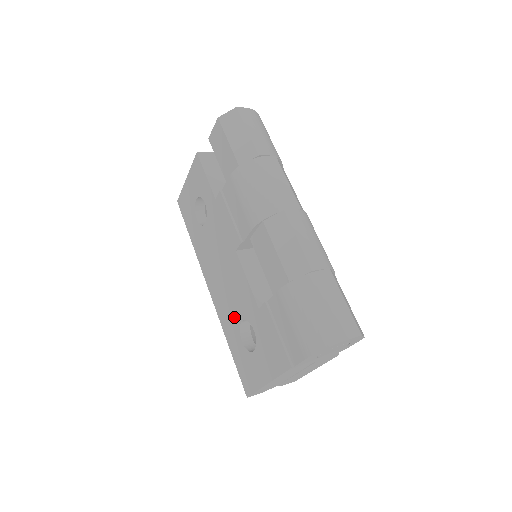
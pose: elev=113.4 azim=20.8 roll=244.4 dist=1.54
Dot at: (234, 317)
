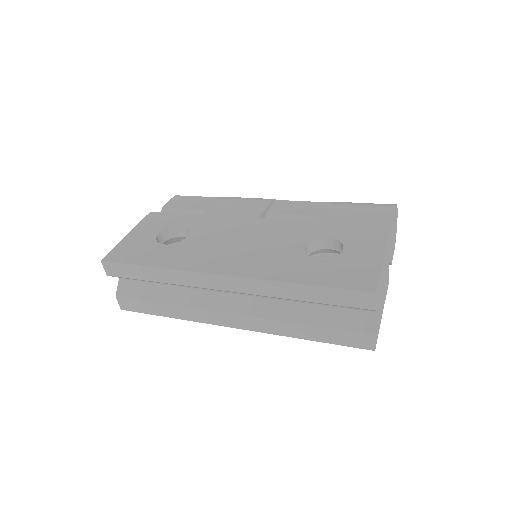
Dot at: (290, 254)
